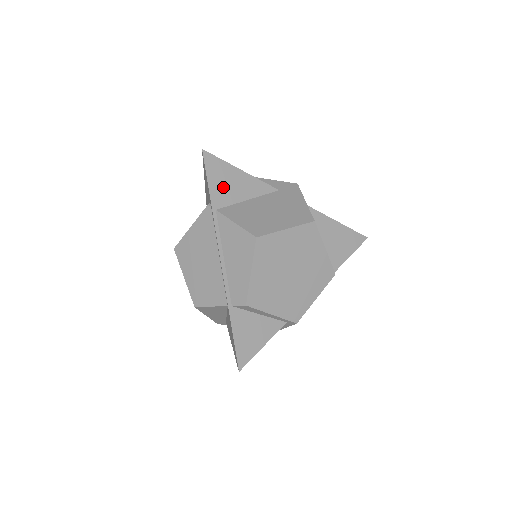
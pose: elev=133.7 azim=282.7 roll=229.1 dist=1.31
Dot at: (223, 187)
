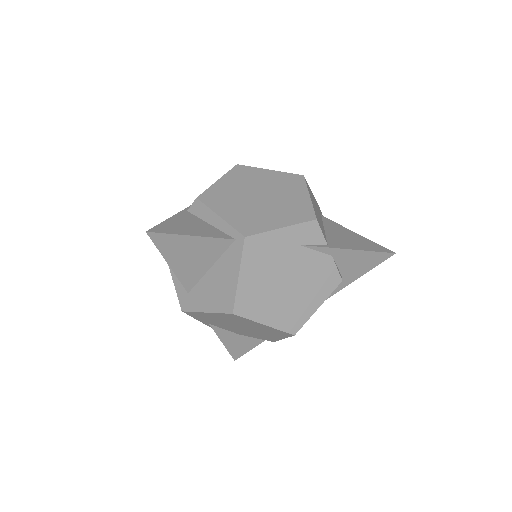
Dot at: occluded
